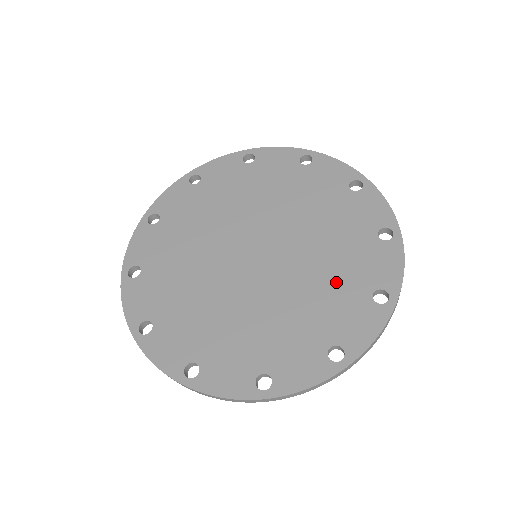
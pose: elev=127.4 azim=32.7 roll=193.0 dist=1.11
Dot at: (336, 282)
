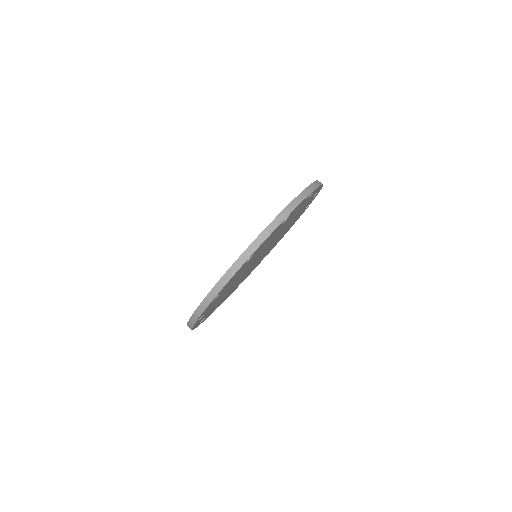
Dot at: occluded
